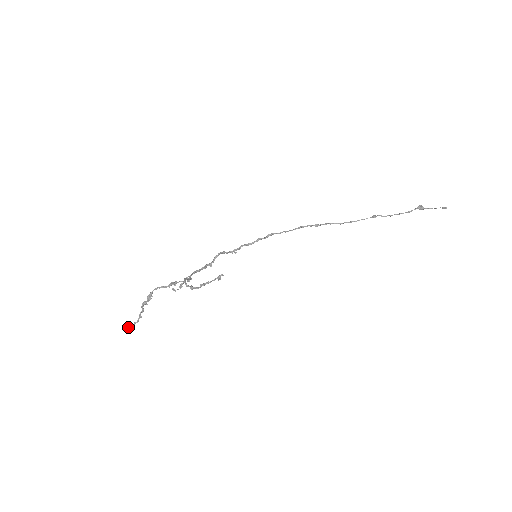
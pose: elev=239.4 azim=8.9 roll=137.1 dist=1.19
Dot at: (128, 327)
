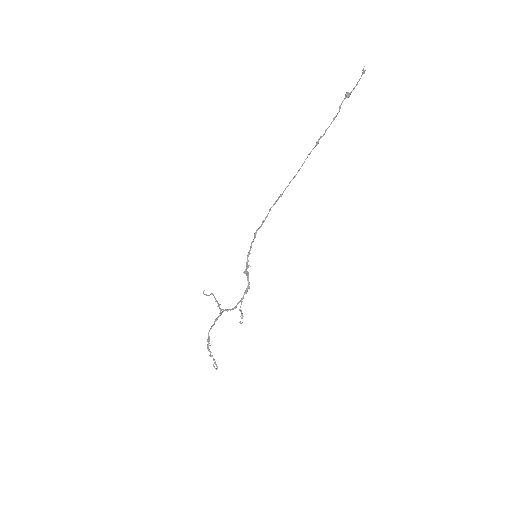
Dot at: occluded
